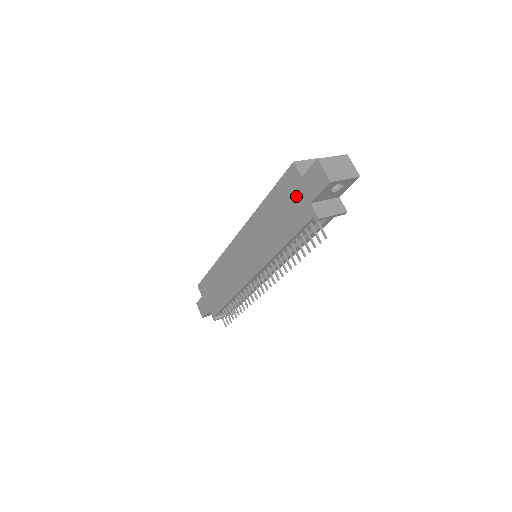
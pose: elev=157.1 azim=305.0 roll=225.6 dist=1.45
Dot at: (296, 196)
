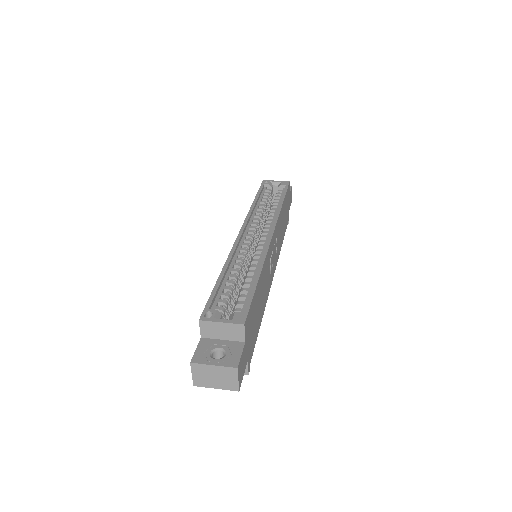
Dot at: occluded
